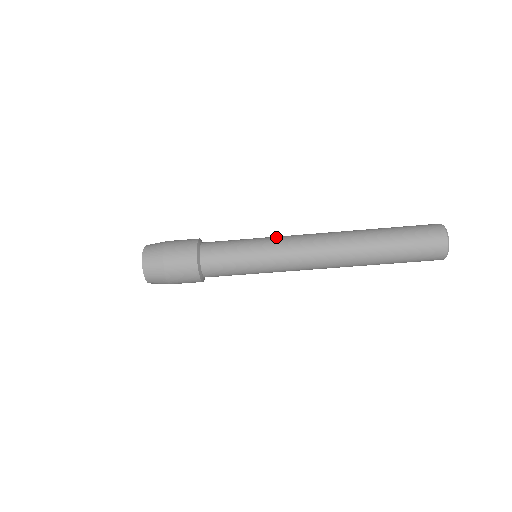
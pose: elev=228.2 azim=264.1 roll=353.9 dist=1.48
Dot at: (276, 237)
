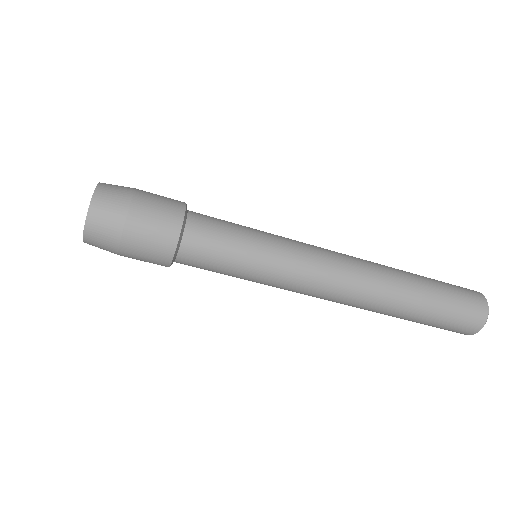
Dot at: (295, 252)
